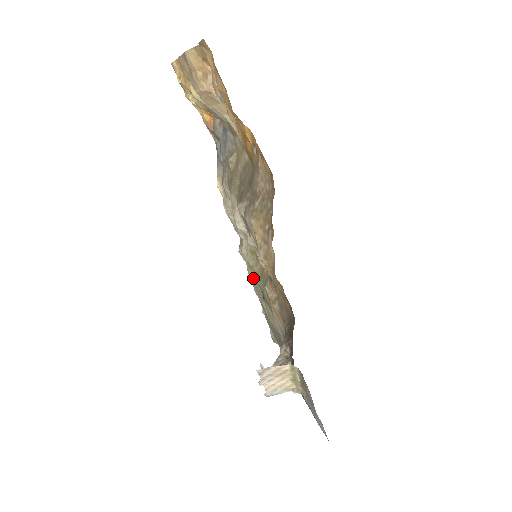
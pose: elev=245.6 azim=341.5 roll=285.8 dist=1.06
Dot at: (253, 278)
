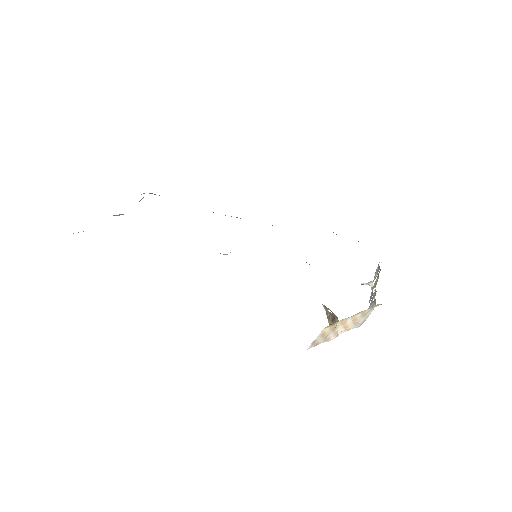
Dot at: occluded
